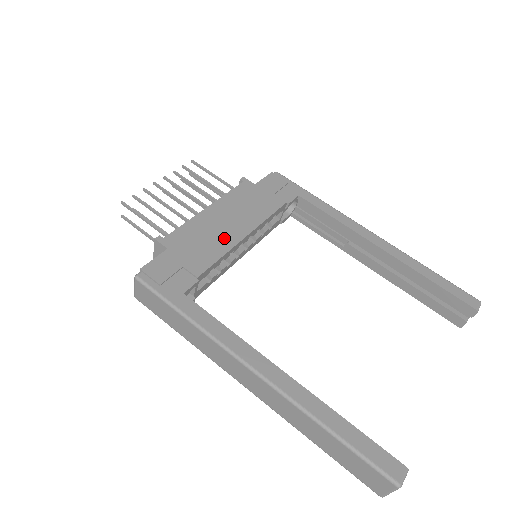
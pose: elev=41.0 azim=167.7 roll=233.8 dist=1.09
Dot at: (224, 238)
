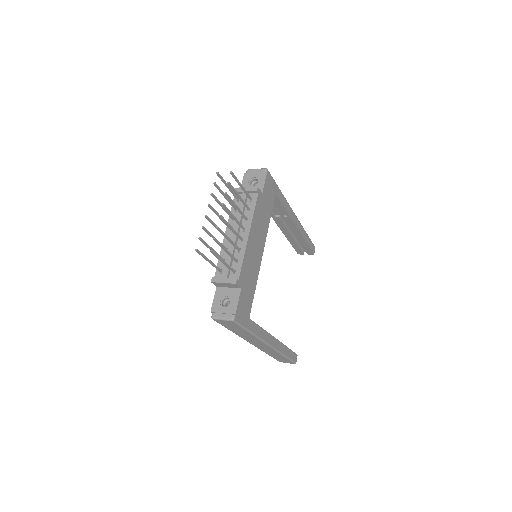
Dot at: (257, 261)
